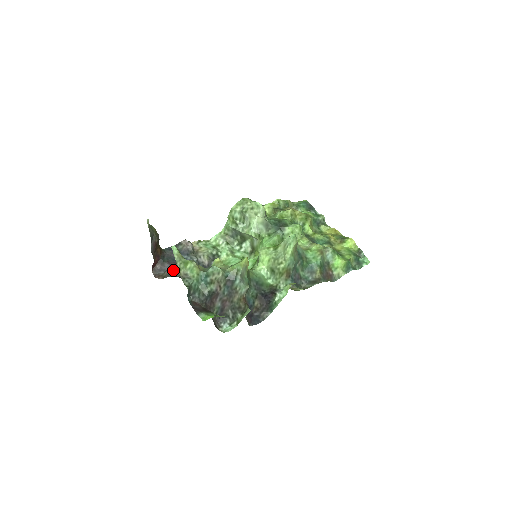
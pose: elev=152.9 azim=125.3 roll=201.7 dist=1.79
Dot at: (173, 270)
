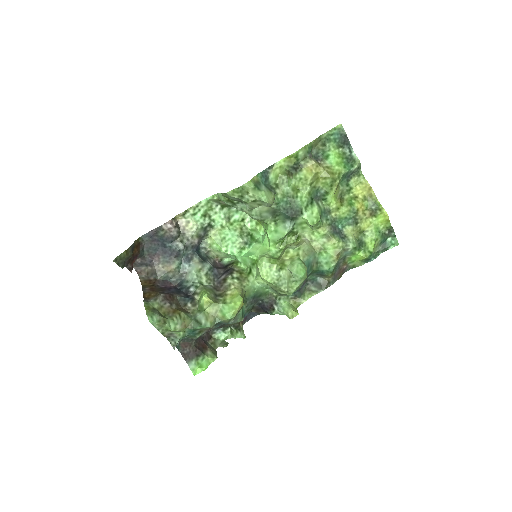
Dot at: (156, 269)
